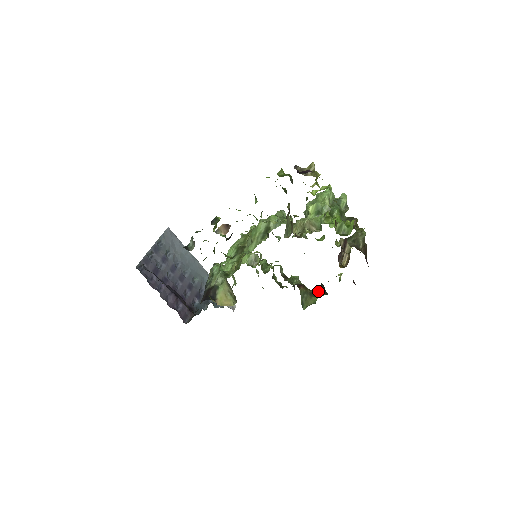
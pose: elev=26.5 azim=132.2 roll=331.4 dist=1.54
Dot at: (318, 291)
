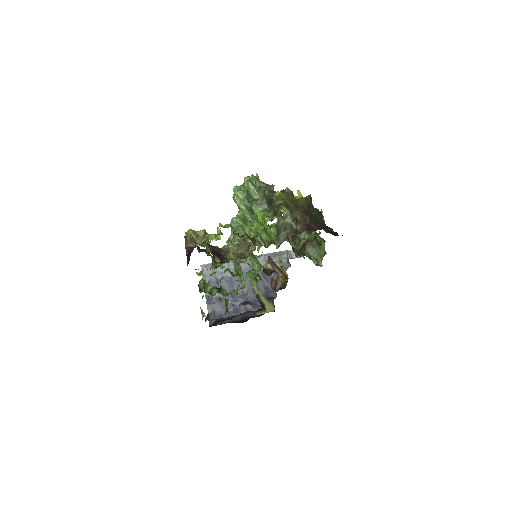
Dot at: (320, 239)
